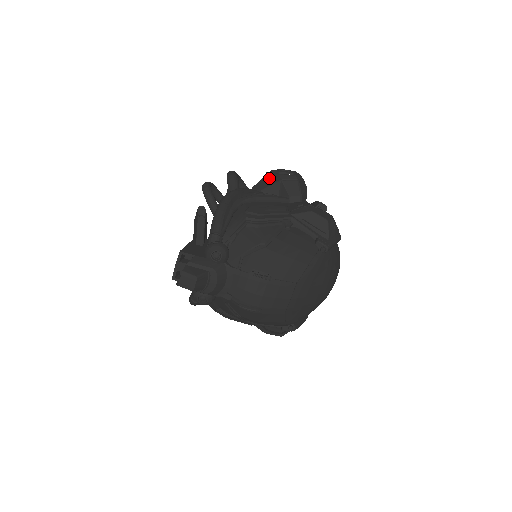
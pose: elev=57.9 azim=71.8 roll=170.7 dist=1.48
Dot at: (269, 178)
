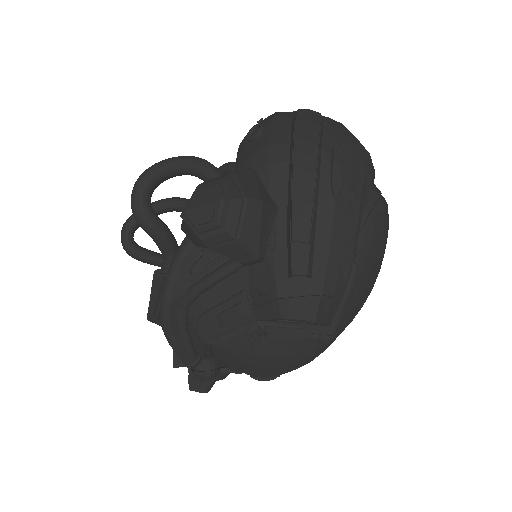
Dot at: (191, 230)
